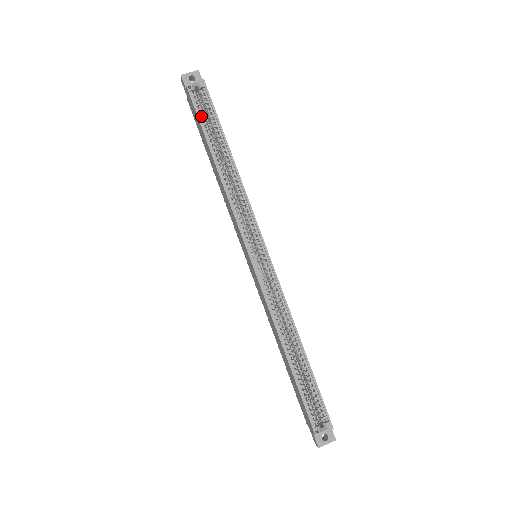
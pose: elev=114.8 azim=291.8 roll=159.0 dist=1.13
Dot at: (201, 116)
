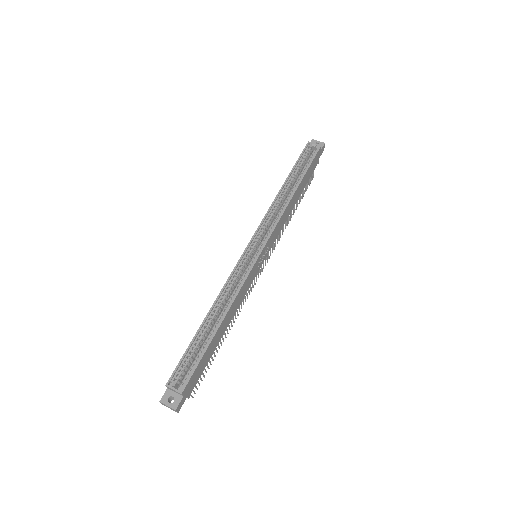
Dot at: (301, 162)
